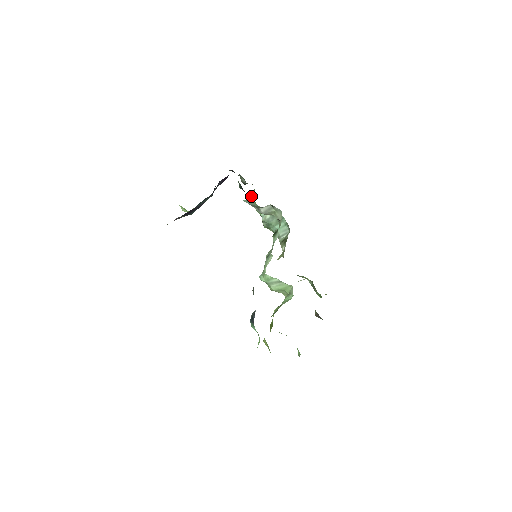
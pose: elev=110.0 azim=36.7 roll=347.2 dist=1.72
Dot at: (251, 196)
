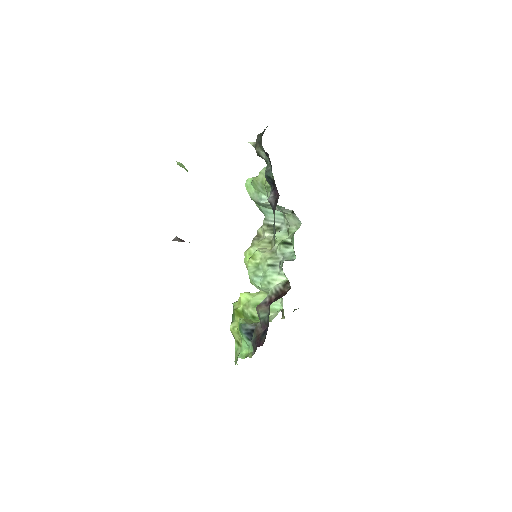
Dot at: occluded
